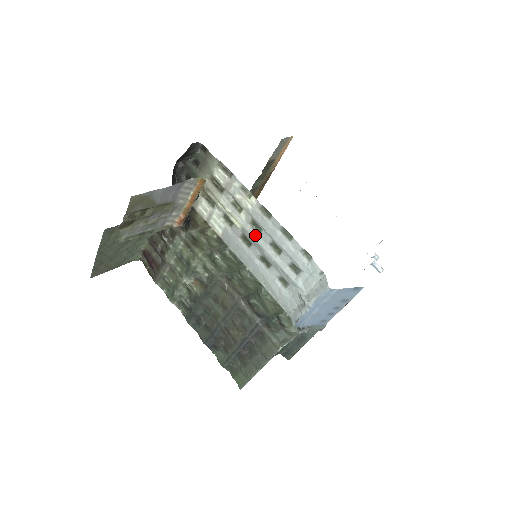
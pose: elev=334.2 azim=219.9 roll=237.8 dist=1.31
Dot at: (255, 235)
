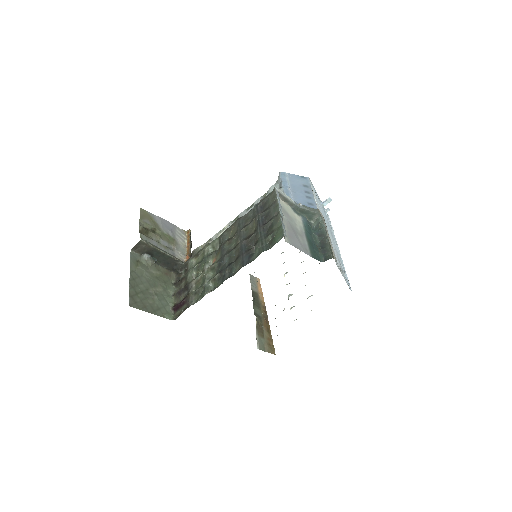
Dot at: occluded
